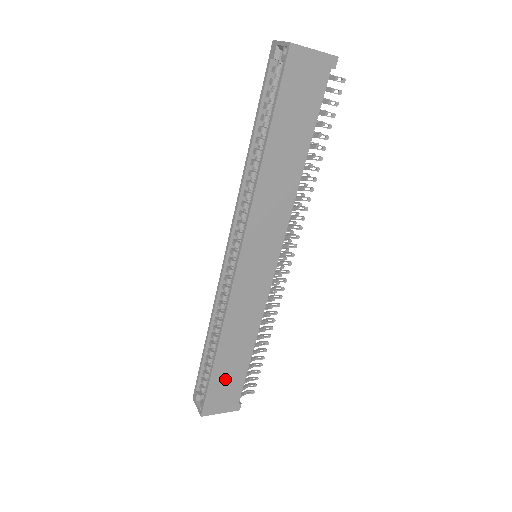
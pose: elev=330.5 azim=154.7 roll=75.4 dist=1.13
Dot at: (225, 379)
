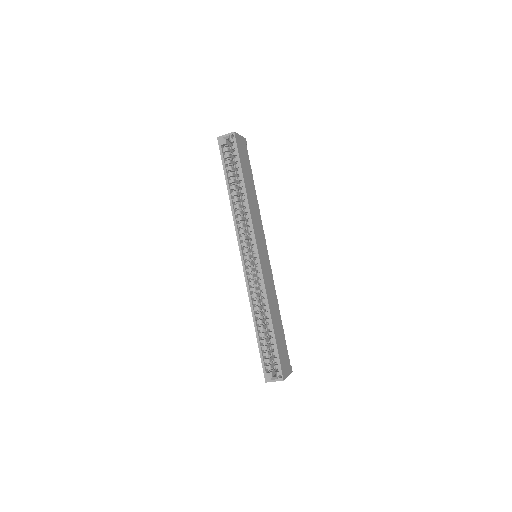
Dot at: (281, 345)
